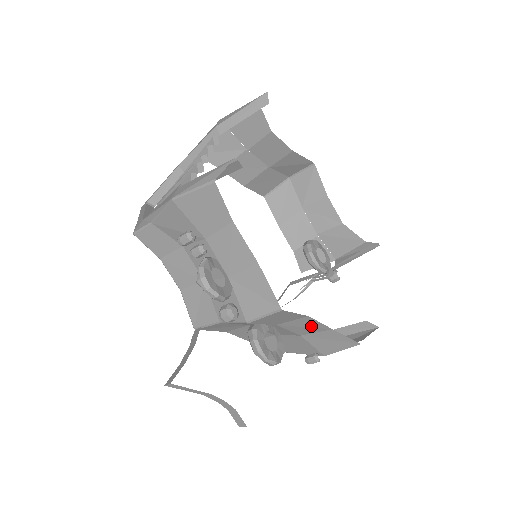
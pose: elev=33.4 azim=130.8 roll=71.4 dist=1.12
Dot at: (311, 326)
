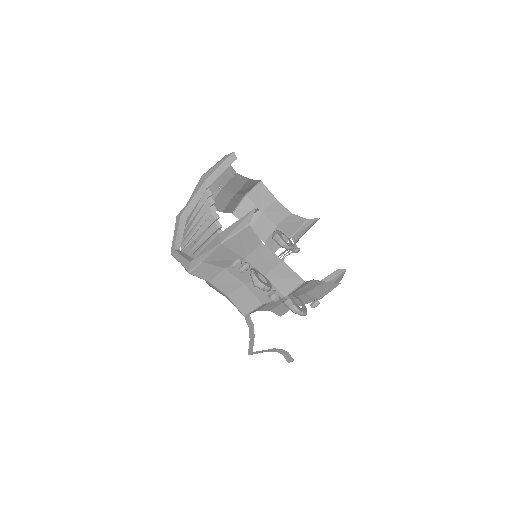
Dot at: (313, 285)
